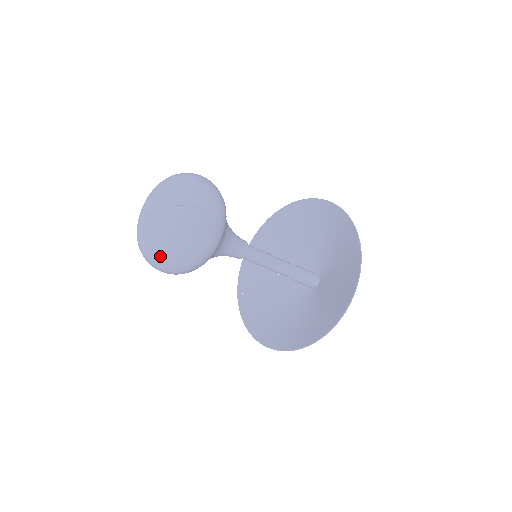
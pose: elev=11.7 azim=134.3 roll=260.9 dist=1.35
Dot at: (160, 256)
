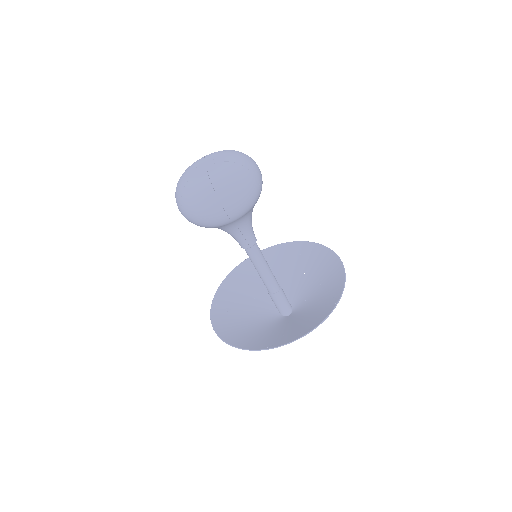
Dot at: (202, 195)
